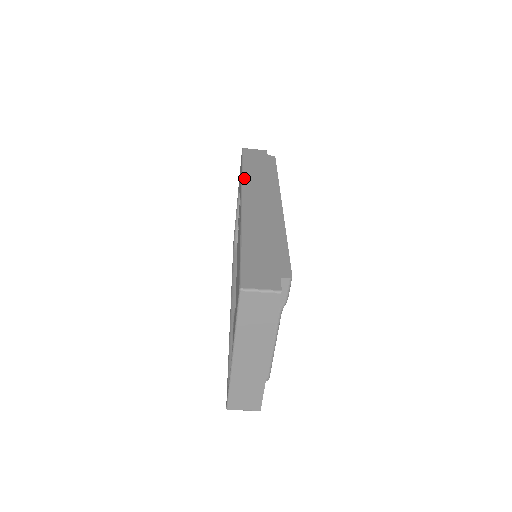
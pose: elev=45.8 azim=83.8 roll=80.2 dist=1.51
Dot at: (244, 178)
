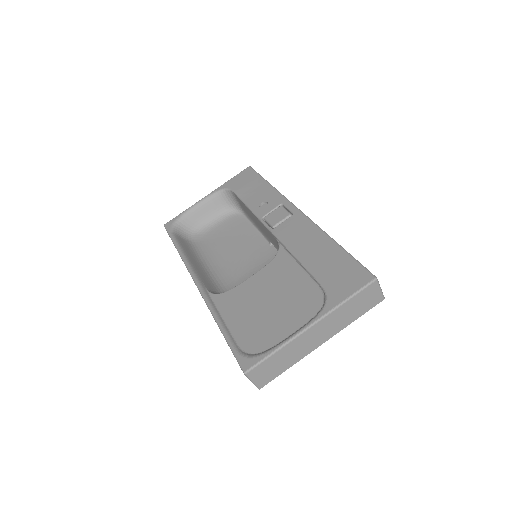
Dot at: occluded
